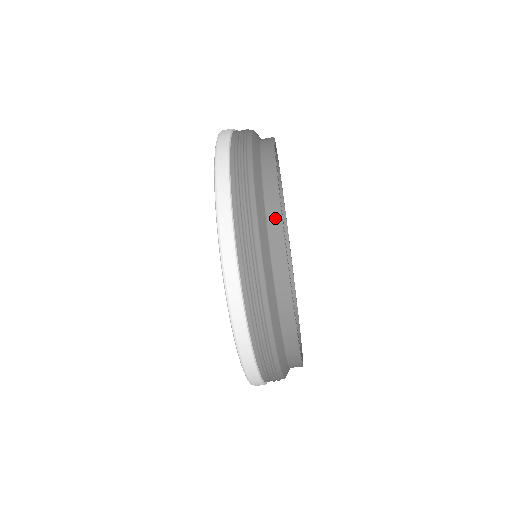
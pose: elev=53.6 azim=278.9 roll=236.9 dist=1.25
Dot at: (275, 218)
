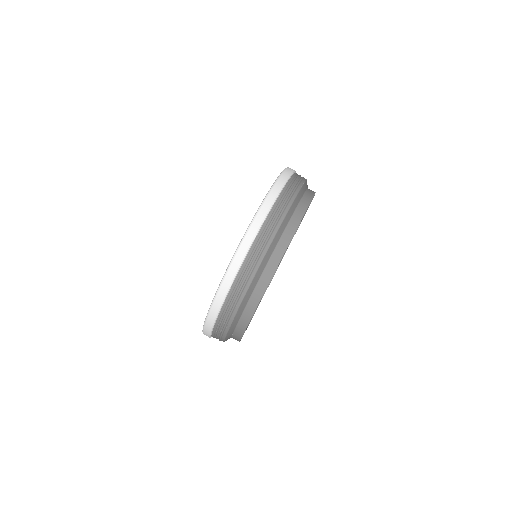
Dot at: (297, 219)
